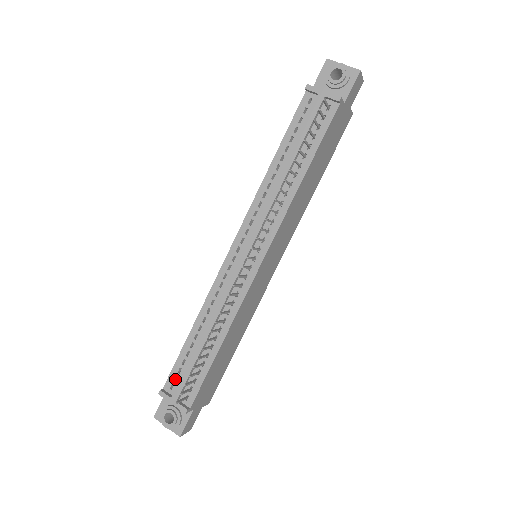
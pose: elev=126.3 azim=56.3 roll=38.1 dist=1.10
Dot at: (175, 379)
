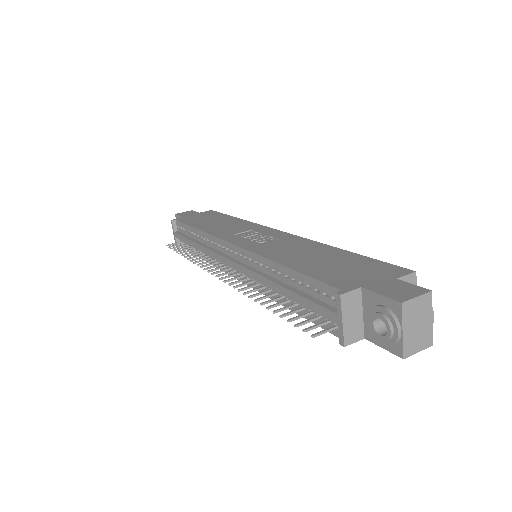
Dot at: occluded
